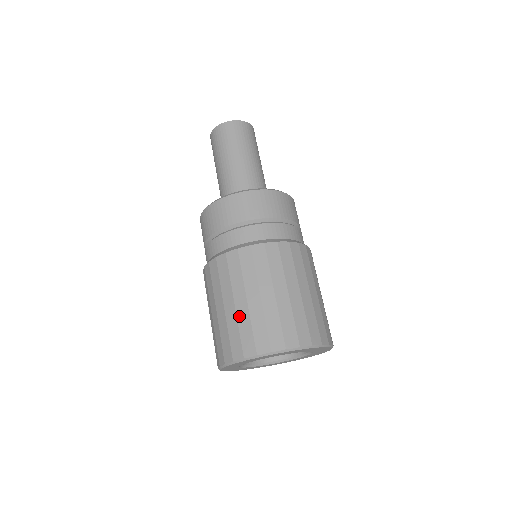
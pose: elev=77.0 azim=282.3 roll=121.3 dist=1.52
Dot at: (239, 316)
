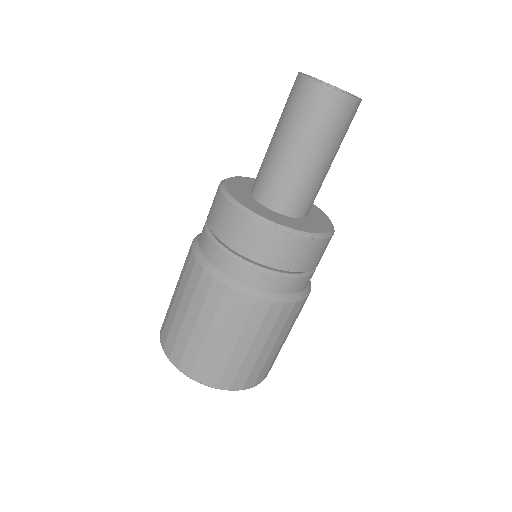
Dot at: (192, 339)
